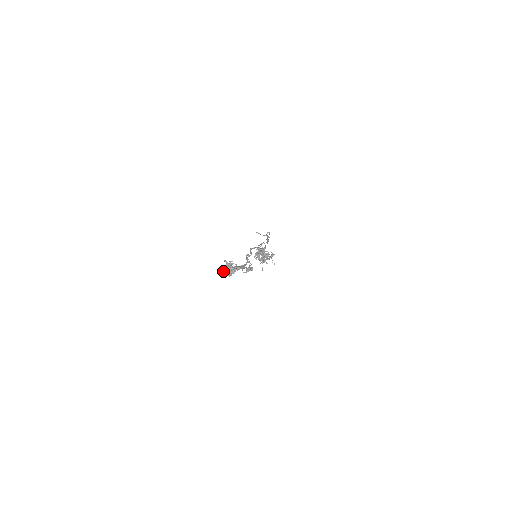
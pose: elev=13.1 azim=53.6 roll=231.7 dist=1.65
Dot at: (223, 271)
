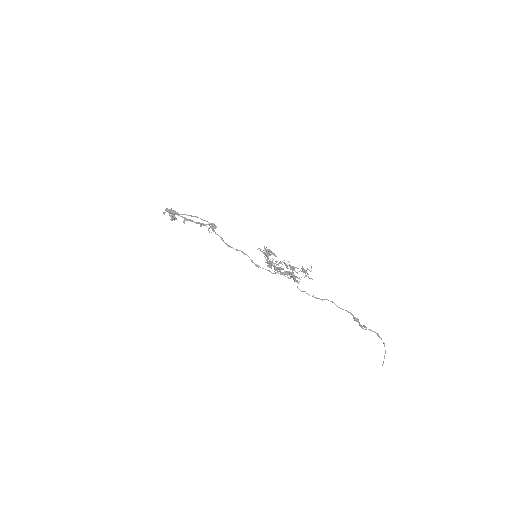
Dot at: (163, 213)
